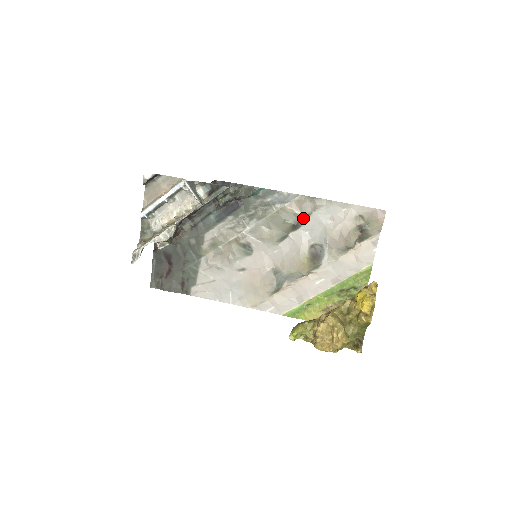
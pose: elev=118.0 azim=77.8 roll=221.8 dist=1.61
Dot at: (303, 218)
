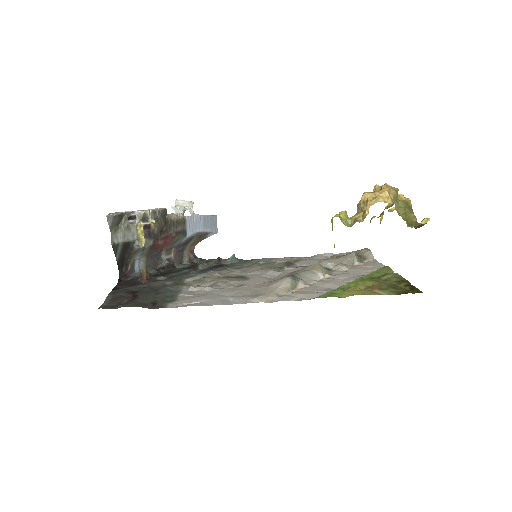
Dot at: (294, 262)
